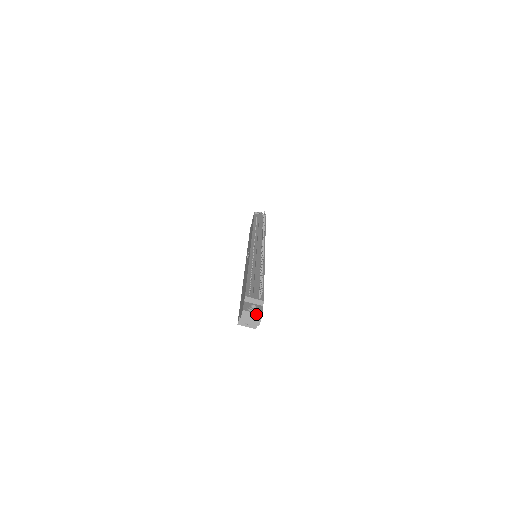
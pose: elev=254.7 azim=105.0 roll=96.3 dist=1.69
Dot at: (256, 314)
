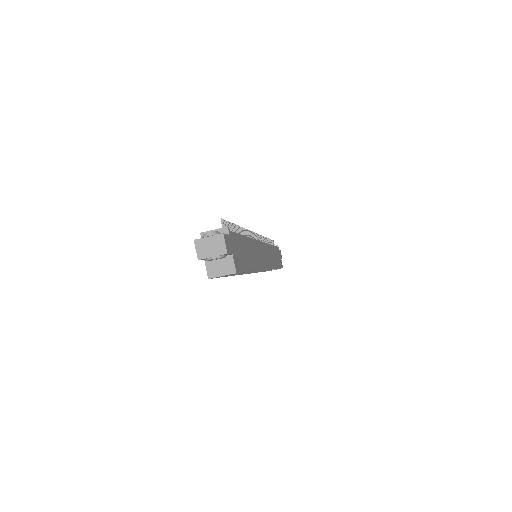
Dot at: (214, 237)
